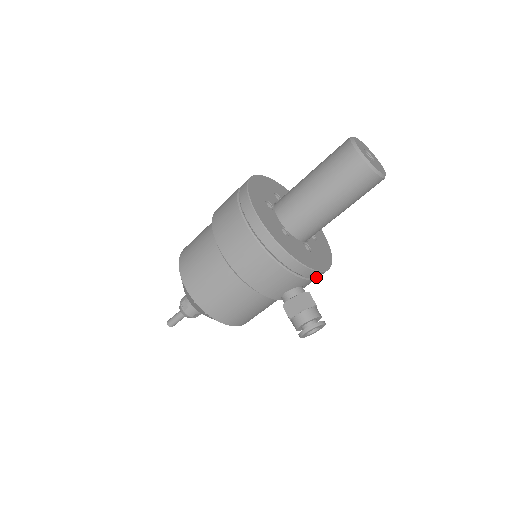
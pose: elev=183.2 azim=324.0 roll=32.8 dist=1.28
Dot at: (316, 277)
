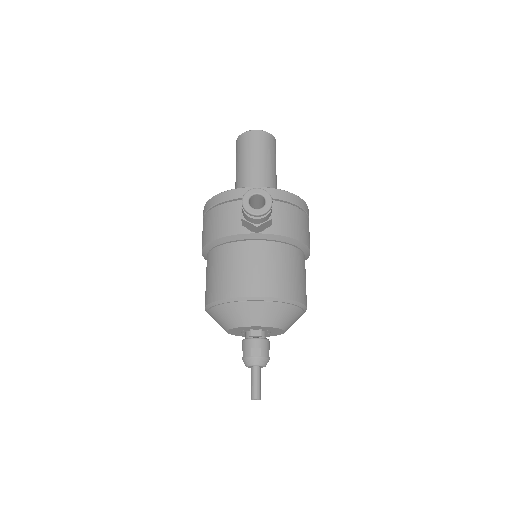
Dot at: occluded
